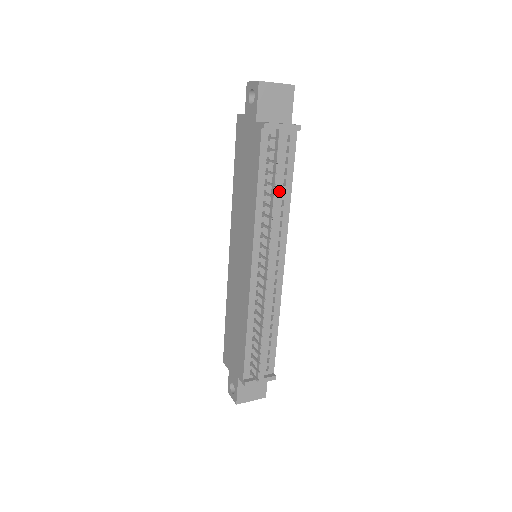
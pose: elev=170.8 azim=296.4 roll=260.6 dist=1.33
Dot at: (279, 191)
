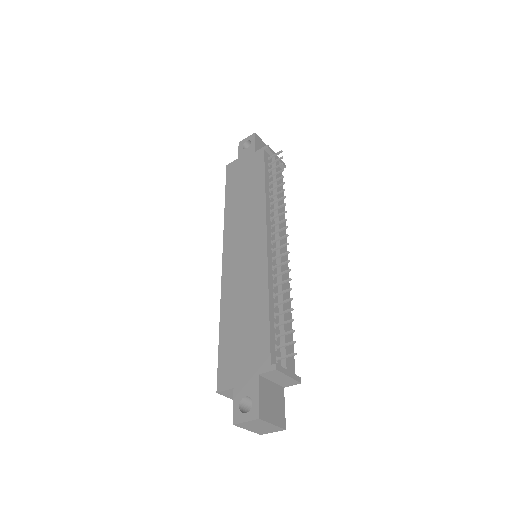
Dot at: (280, 193)
